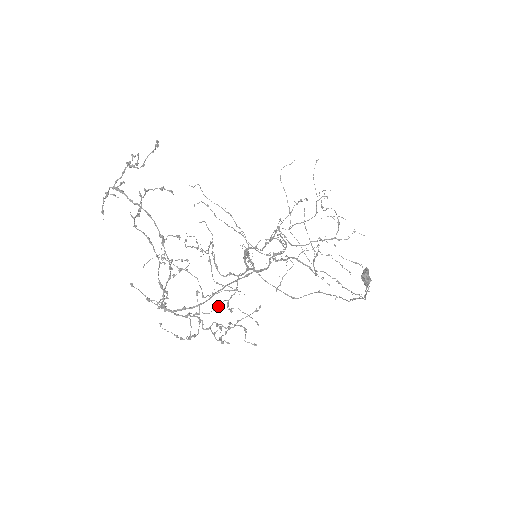
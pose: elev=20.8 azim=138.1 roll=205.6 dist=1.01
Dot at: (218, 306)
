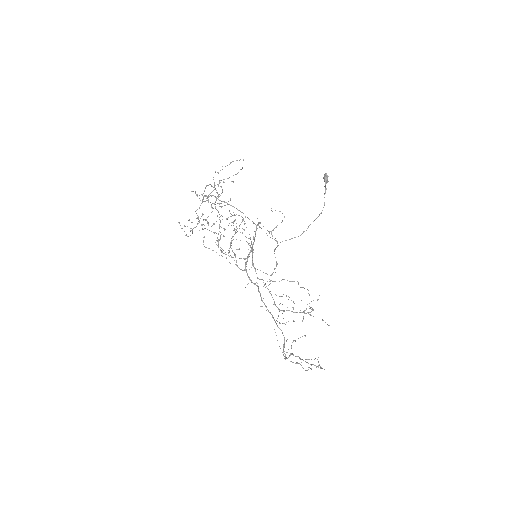
Dot at: occluded
